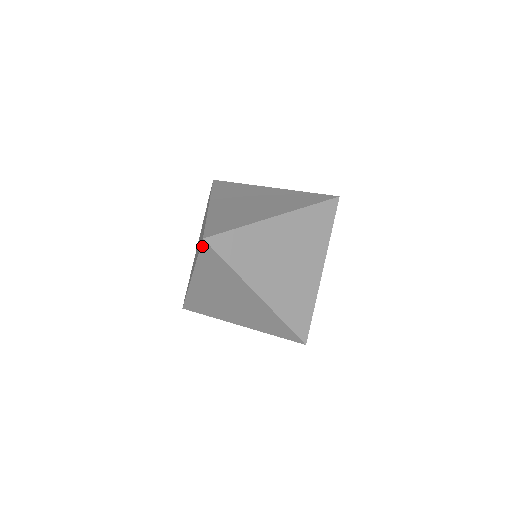
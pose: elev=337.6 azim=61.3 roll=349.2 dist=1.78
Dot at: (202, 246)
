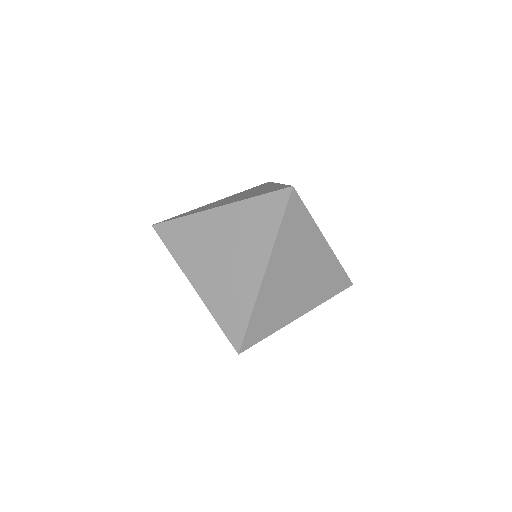
Dot at: occluded
